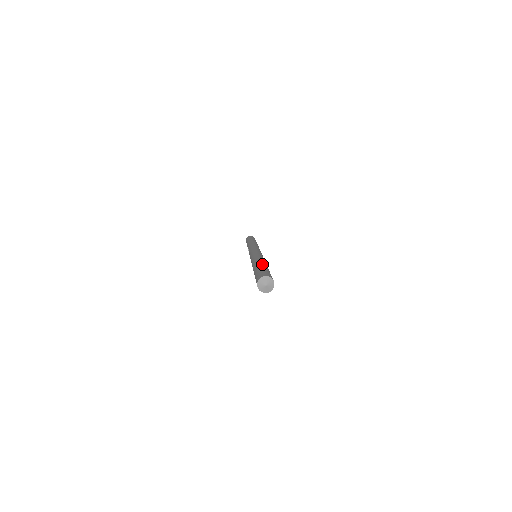
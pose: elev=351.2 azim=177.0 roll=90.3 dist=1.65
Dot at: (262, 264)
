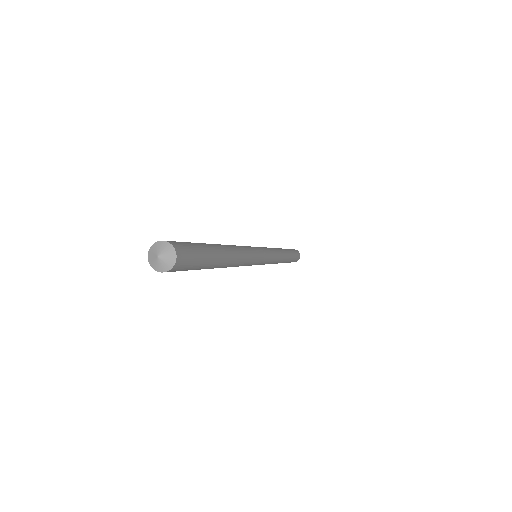
Dot at: occluded
